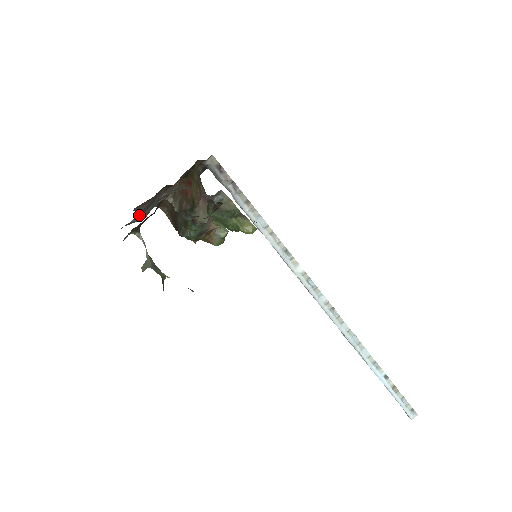
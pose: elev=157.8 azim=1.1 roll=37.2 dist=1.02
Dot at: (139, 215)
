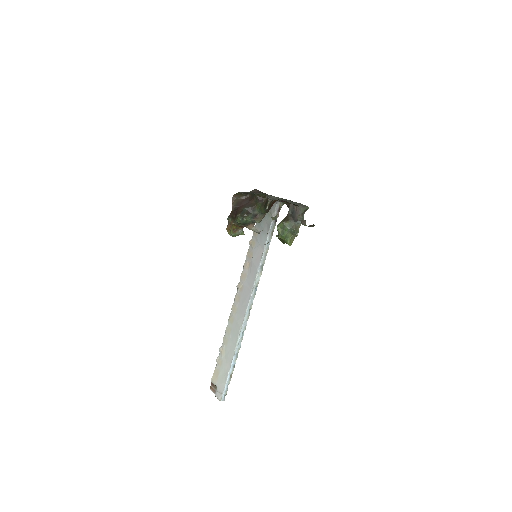
Dot at: (280, 198)
